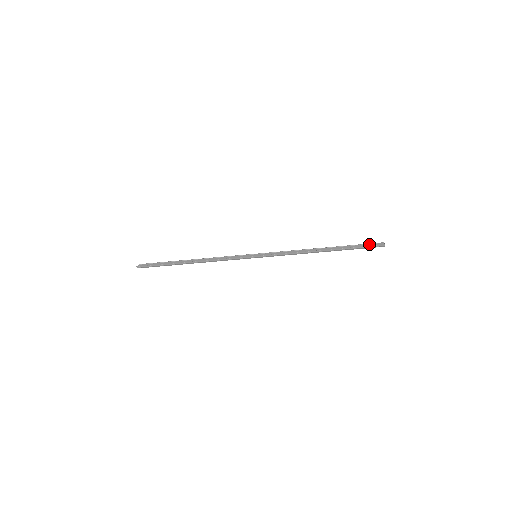
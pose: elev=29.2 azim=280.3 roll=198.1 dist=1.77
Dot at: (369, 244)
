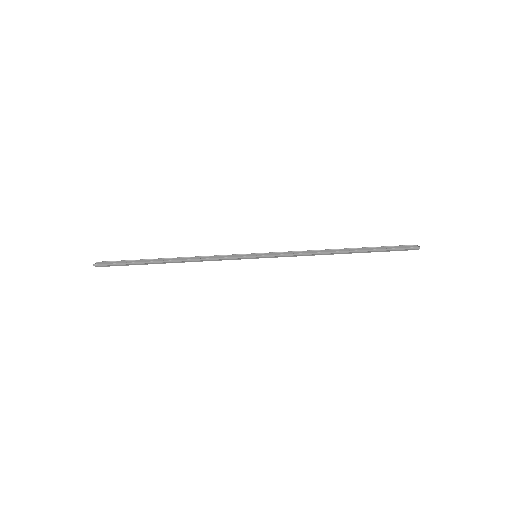
Dot at: (399, 246)
